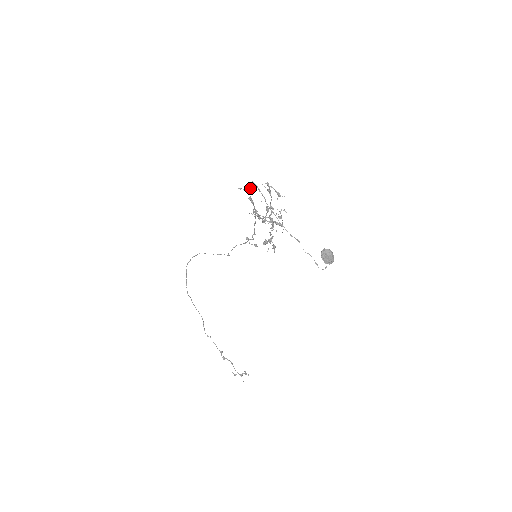
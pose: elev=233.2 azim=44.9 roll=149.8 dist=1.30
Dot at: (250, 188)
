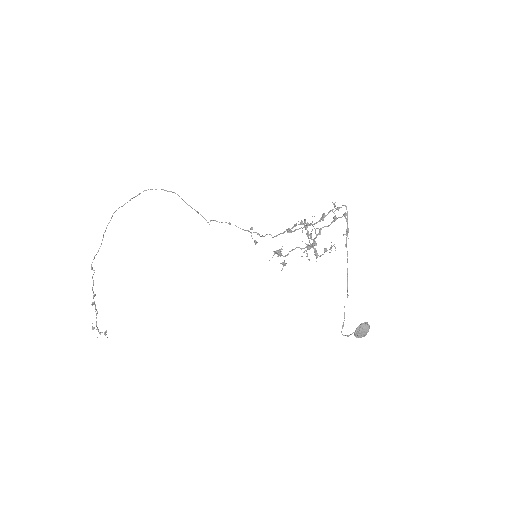
Dot at: (338, 209)
